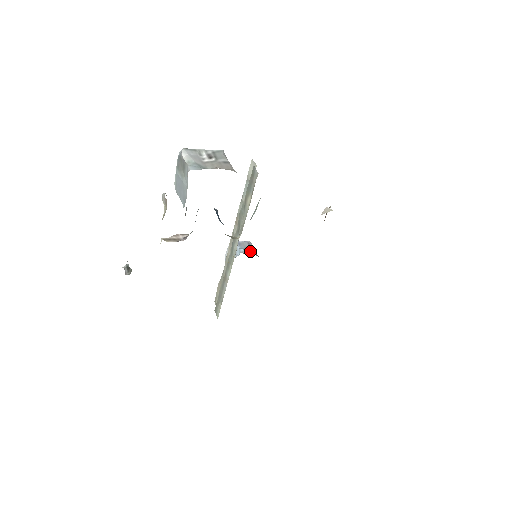
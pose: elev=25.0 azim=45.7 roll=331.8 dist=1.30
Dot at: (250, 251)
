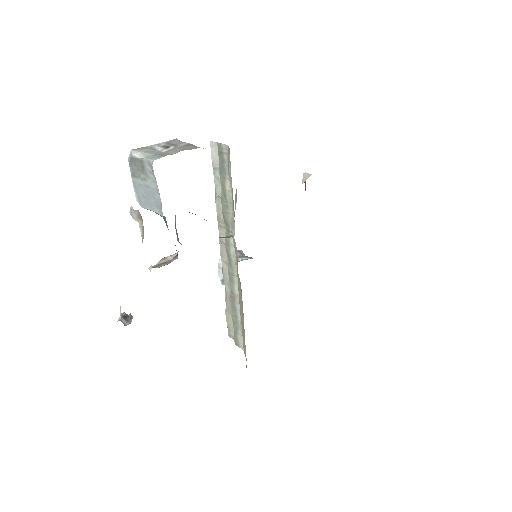
Dot at: (245, 257)
